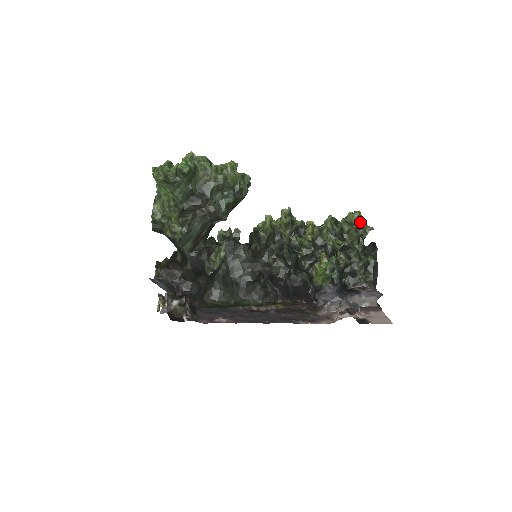
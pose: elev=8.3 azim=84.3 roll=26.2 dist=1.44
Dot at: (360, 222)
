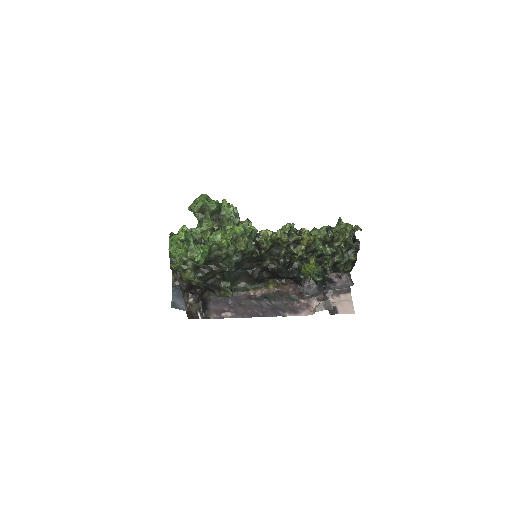
Dot at: (350, 235)
